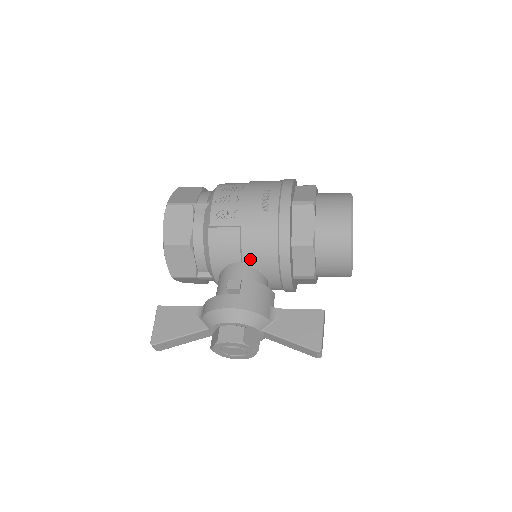
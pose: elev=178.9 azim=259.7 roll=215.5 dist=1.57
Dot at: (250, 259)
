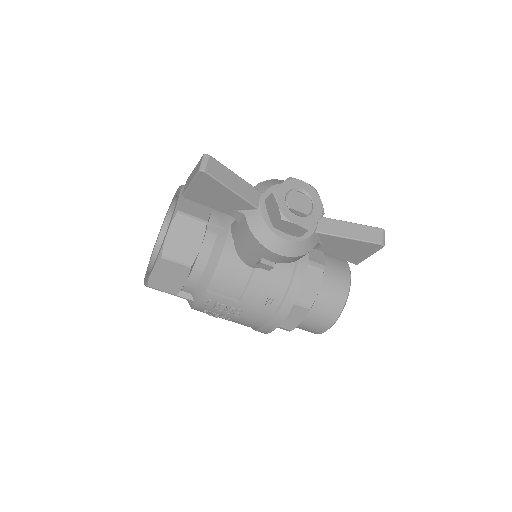
Dot at: occluded
